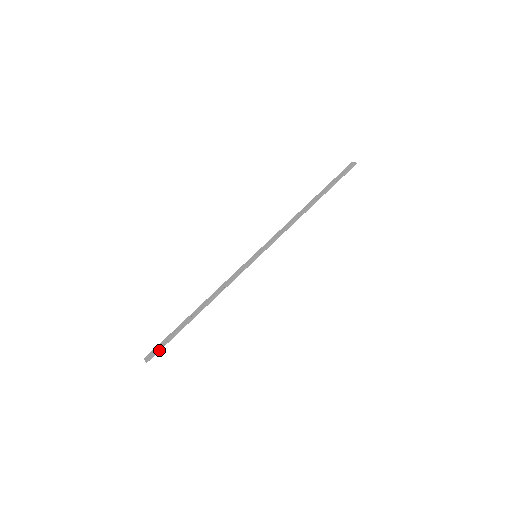
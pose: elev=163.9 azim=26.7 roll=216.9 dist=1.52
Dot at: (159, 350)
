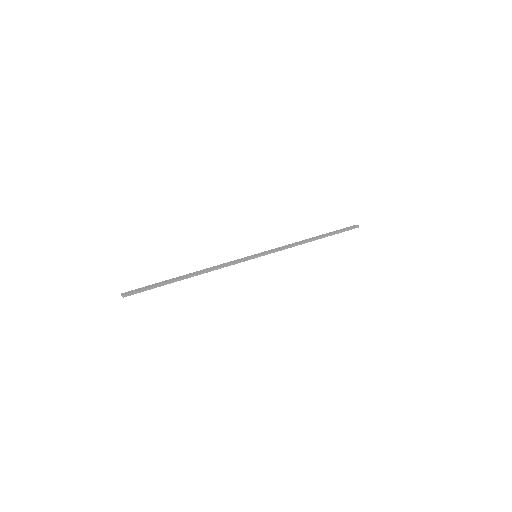
Dot at: (140, 292)
